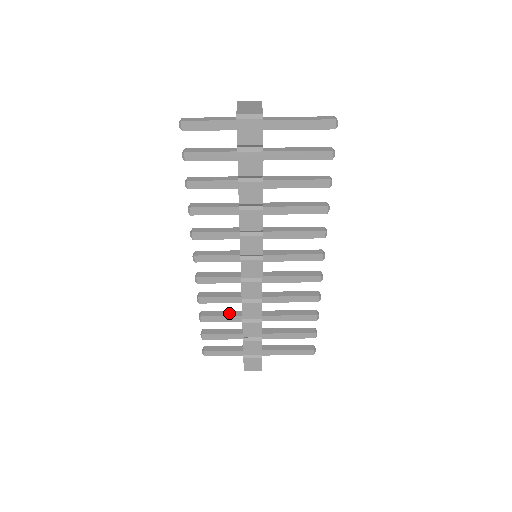
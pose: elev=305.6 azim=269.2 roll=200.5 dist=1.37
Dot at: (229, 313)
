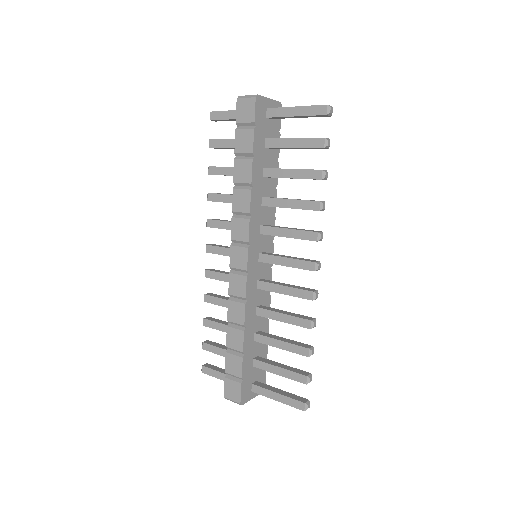
Dot at: occluded
